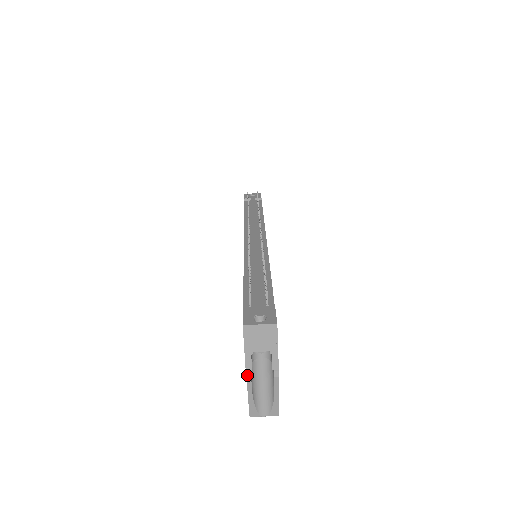
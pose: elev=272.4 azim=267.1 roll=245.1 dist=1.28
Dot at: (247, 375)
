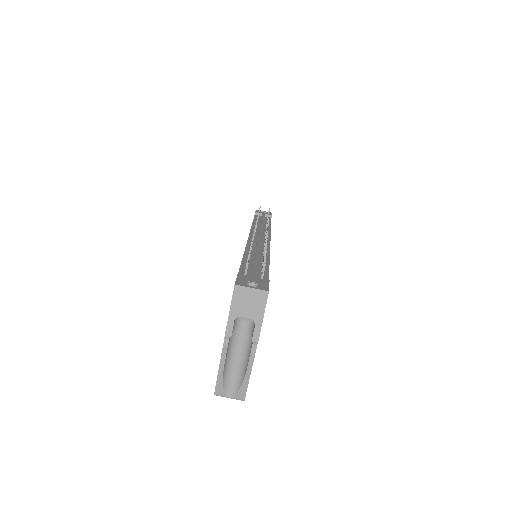
Dot at: (224, 342)
